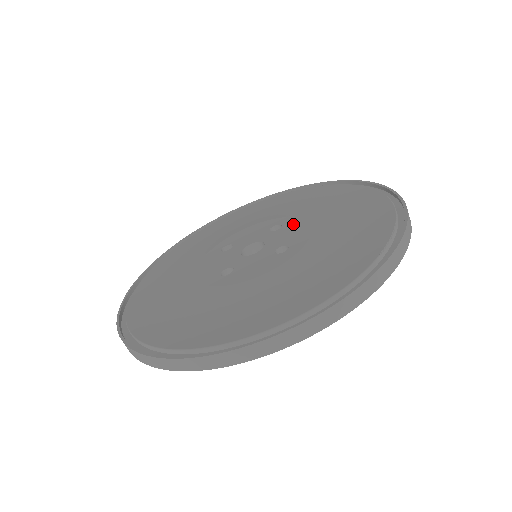
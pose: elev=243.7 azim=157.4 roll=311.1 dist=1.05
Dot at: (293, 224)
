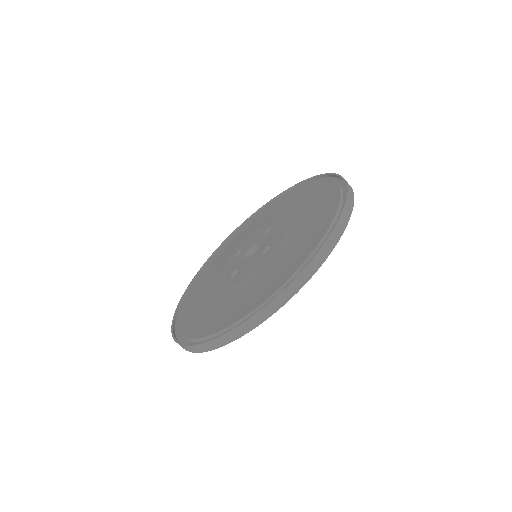
Dot at: (278, 225)
